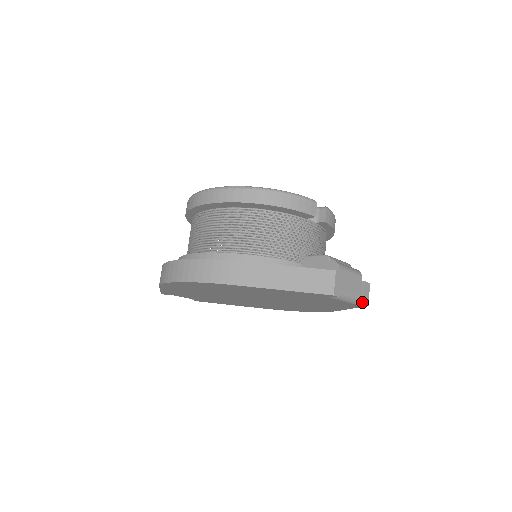
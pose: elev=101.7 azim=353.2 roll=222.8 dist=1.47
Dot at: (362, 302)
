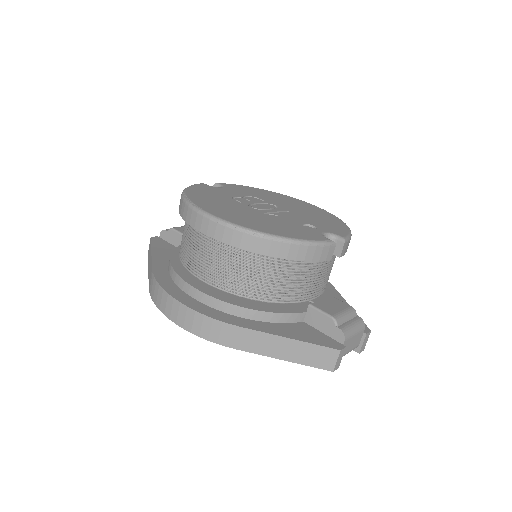
Dot at: (358, 351)
